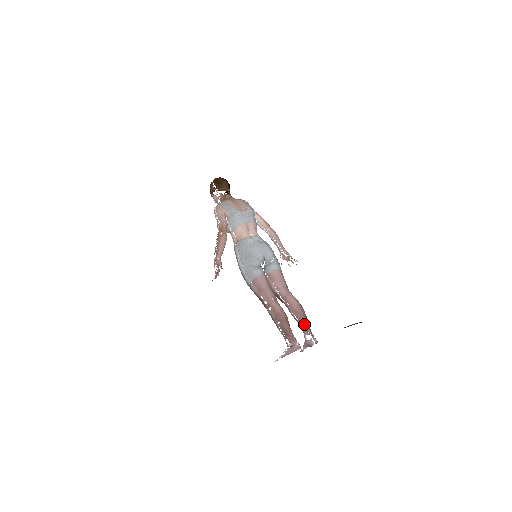
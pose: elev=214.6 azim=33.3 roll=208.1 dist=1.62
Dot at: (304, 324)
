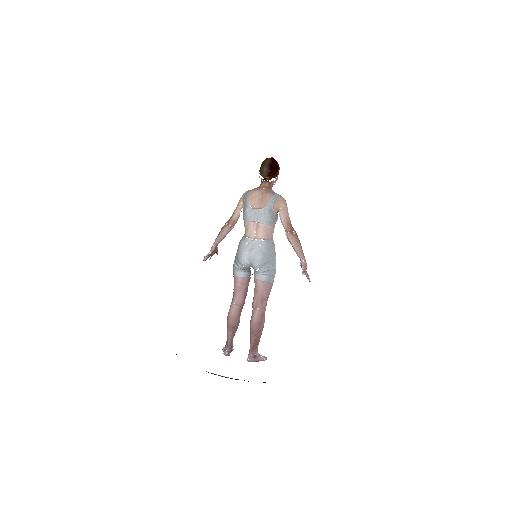
Dot at: (250, 340)
